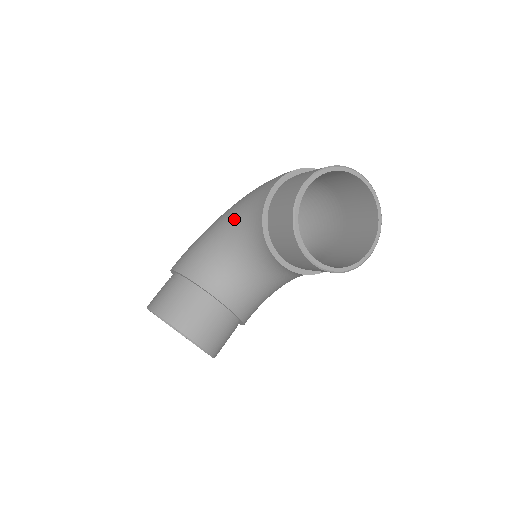
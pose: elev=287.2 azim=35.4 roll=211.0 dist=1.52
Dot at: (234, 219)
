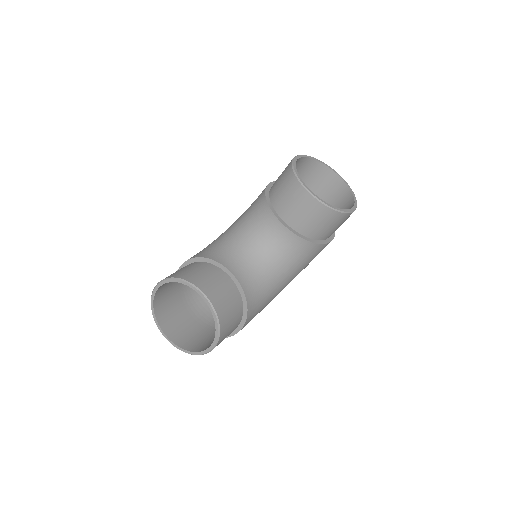
Dot at: (238, 219)
